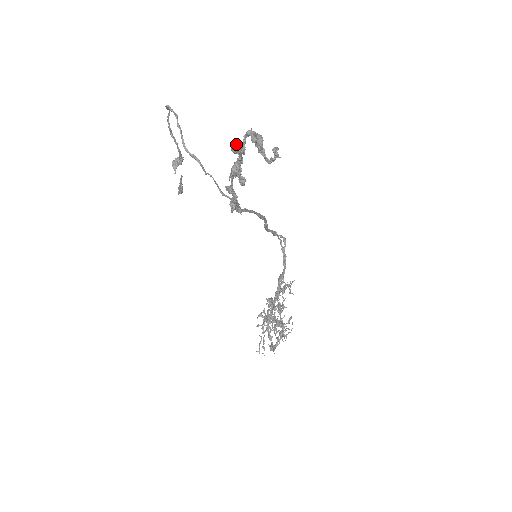
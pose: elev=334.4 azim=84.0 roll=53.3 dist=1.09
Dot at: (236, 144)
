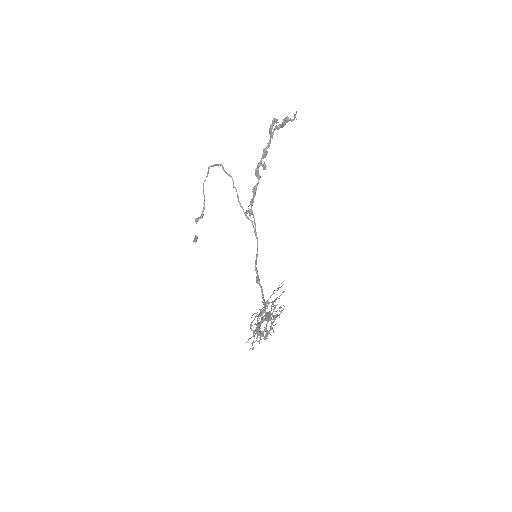
Dot at: (275, 118)
